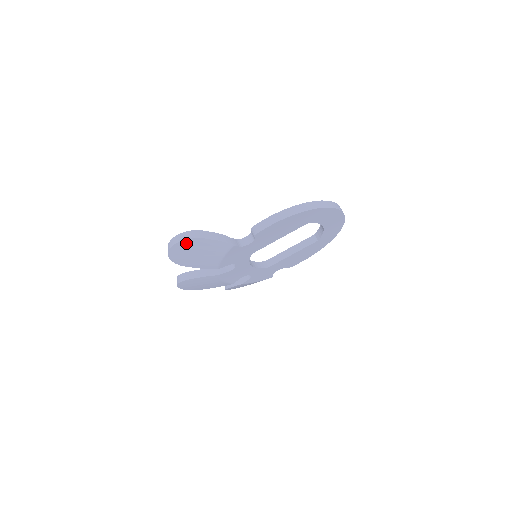
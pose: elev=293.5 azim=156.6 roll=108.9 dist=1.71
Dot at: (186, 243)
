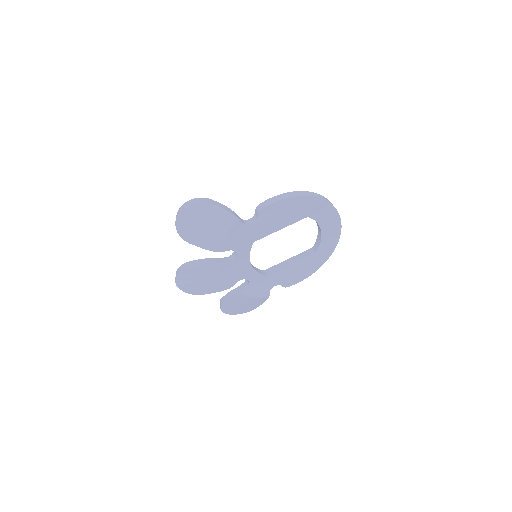
Dot at: (195, 208)
